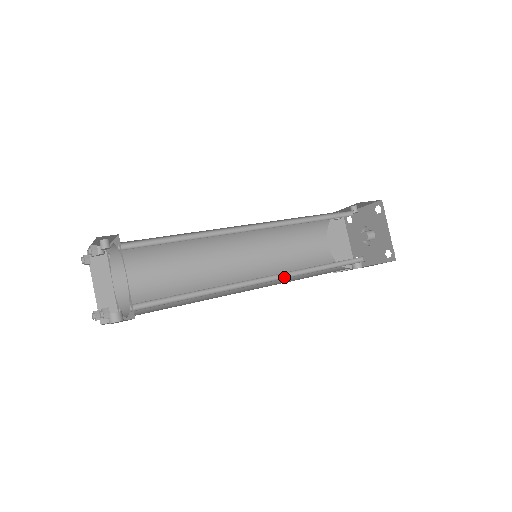
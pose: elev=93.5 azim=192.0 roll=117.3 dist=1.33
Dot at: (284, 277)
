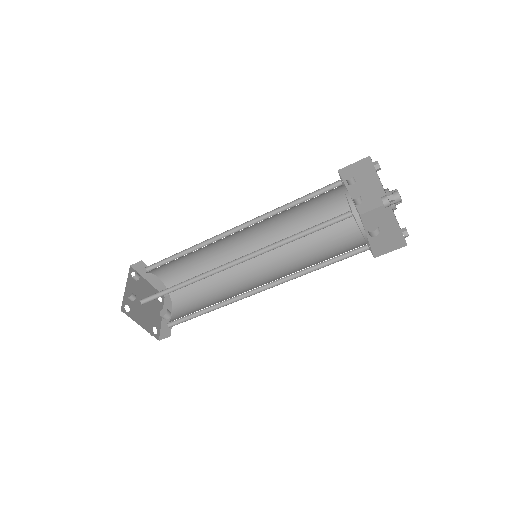
Dot at: (279, 281)
